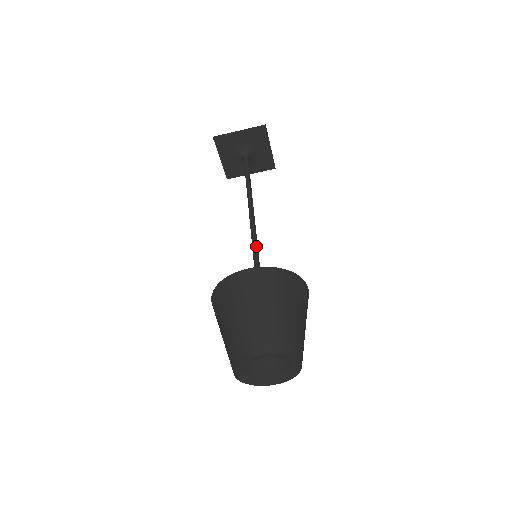
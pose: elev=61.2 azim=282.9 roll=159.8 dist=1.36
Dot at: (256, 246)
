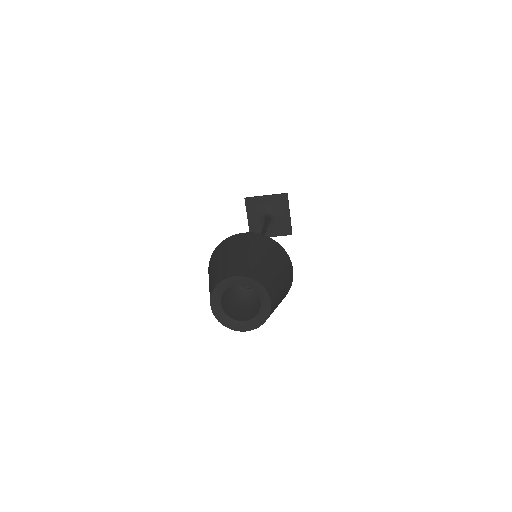
Dot at: occluded
